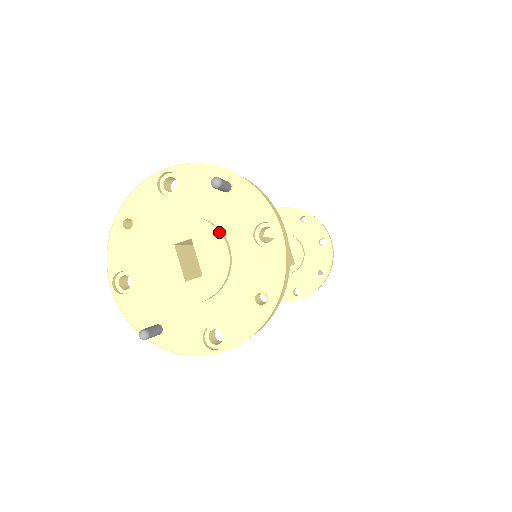
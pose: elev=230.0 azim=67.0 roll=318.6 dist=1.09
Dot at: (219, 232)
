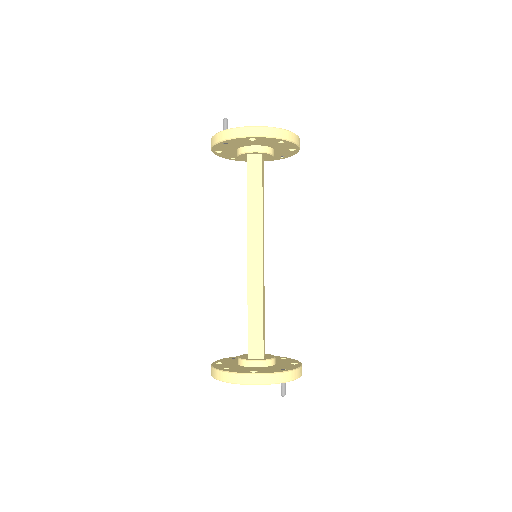
Dot at: occluded
